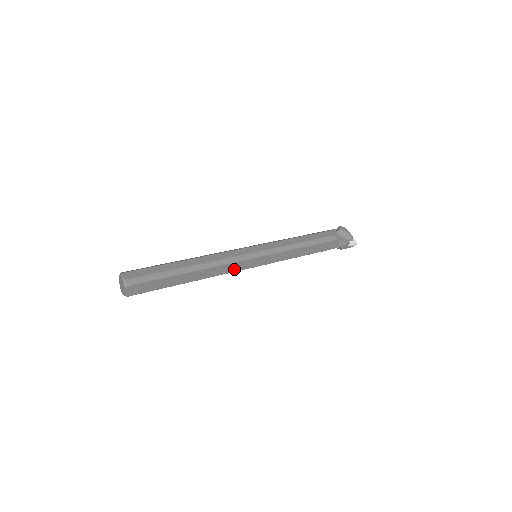
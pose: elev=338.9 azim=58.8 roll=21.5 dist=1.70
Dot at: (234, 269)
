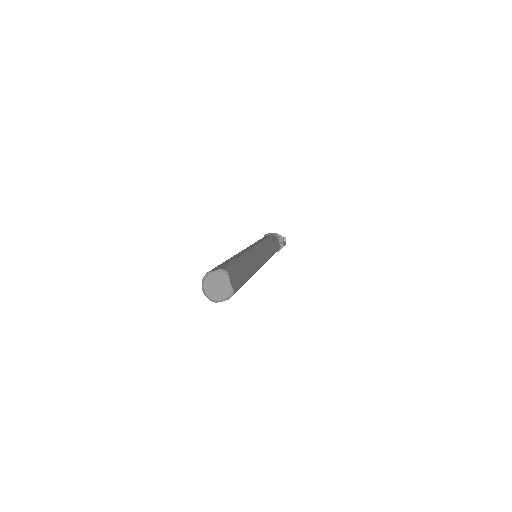
Dot at: (260, 261)
